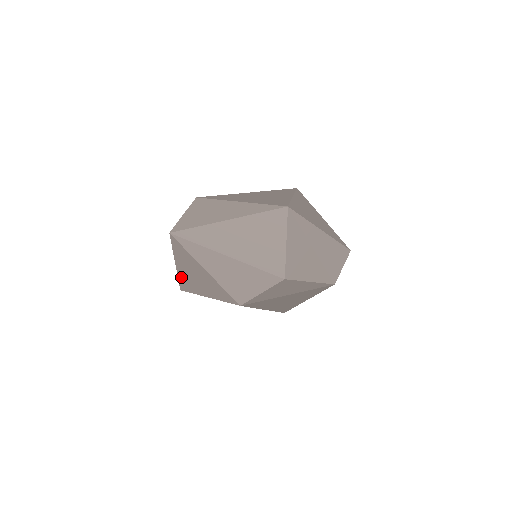
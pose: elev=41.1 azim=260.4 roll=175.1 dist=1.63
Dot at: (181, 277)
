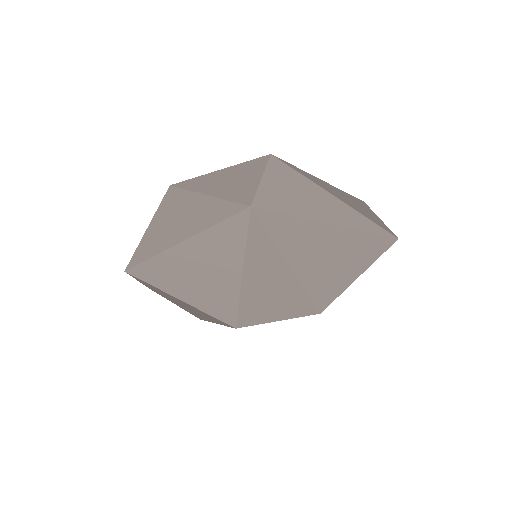
Dot at: (162, 260)
